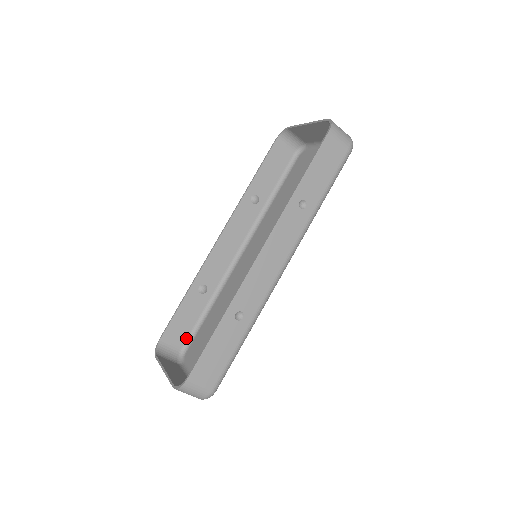
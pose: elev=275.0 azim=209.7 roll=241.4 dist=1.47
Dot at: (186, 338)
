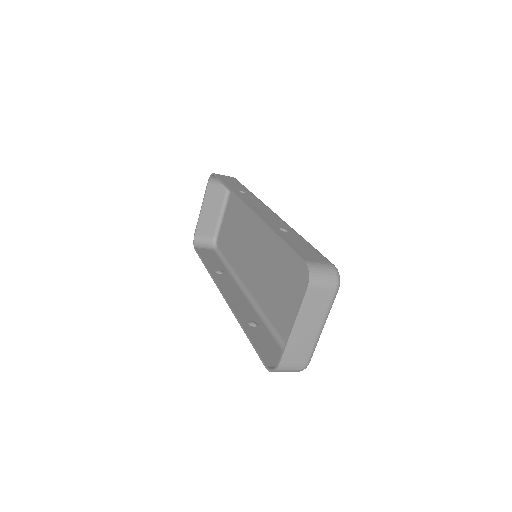
Dot at: occluded
